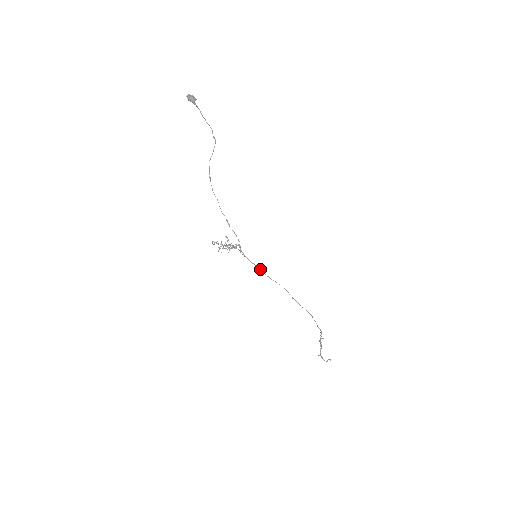
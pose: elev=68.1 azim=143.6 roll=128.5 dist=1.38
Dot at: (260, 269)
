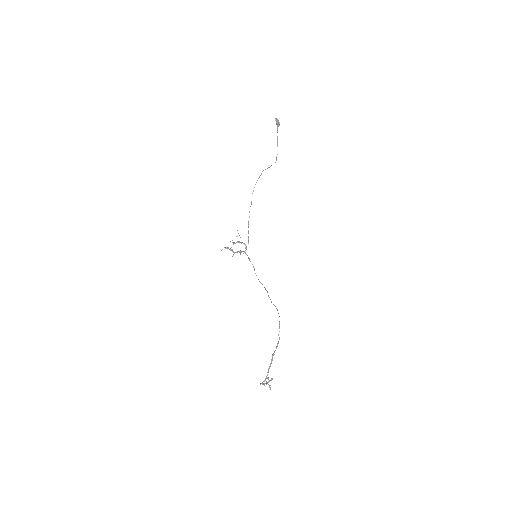
Dot at: (253, 267)
